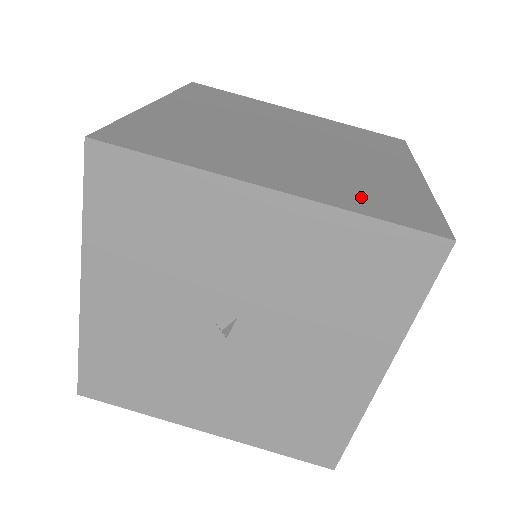
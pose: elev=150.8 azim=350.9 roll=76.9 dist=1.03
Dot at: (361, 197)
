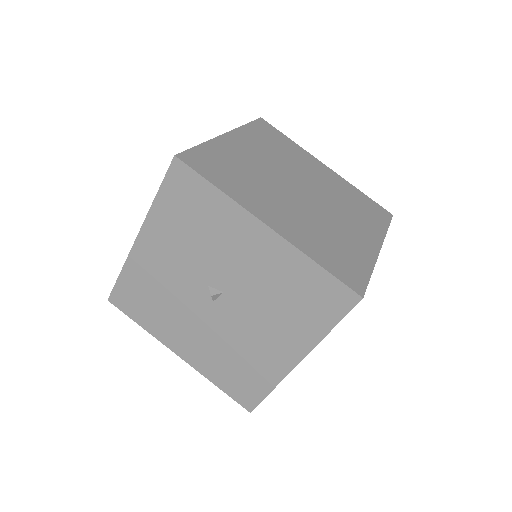
Dot at: (323, 250)
